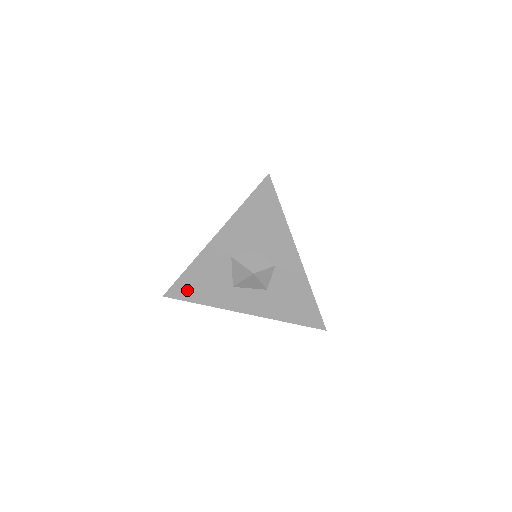
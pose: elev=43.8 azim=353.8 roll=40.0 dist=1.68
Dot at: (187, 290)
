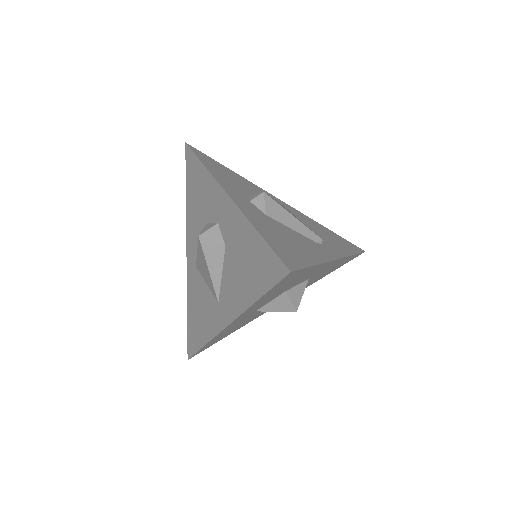
Dot at: (212, 343)
